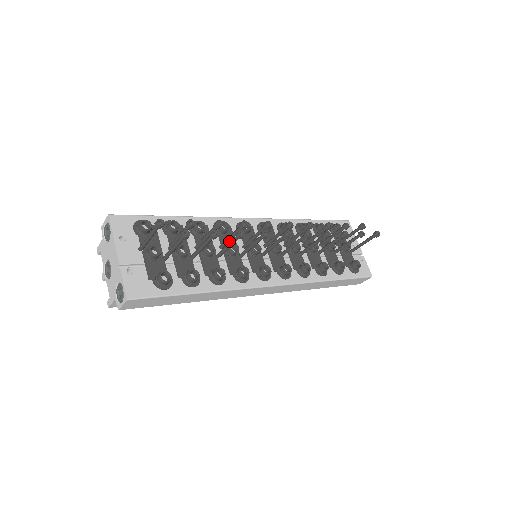
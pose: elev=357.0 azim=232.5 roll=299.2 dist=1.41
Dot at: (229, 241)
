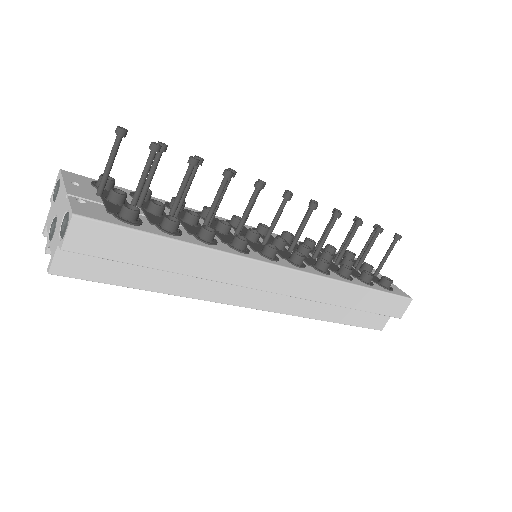
Dot at: (216, 208)
